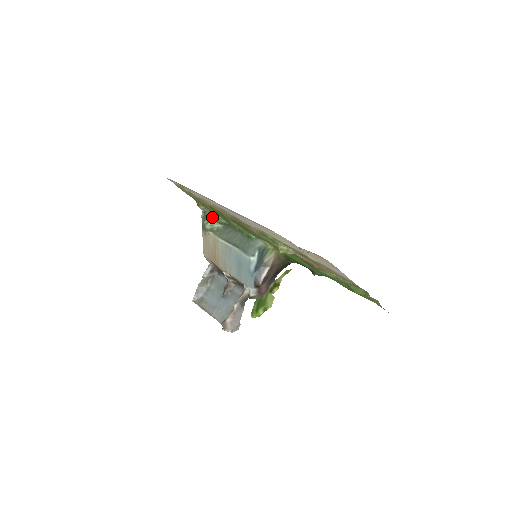
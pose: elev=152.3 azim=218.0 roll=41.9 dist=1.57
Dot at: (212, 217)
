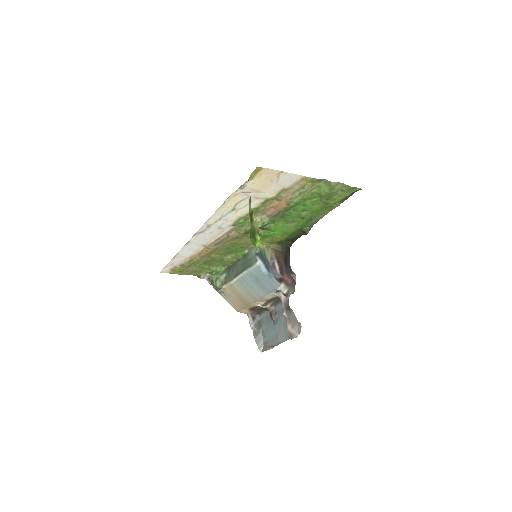
Dot at: (214, 274)
